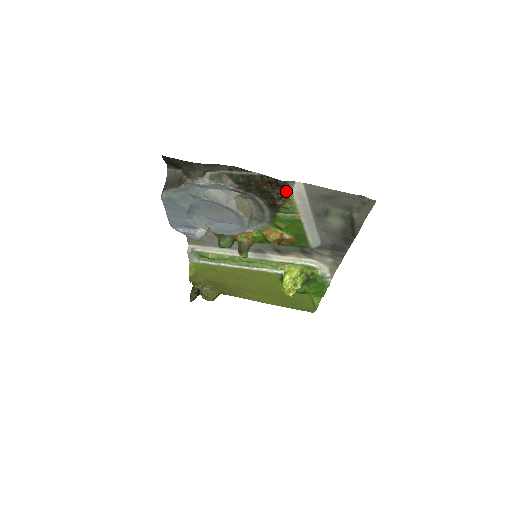
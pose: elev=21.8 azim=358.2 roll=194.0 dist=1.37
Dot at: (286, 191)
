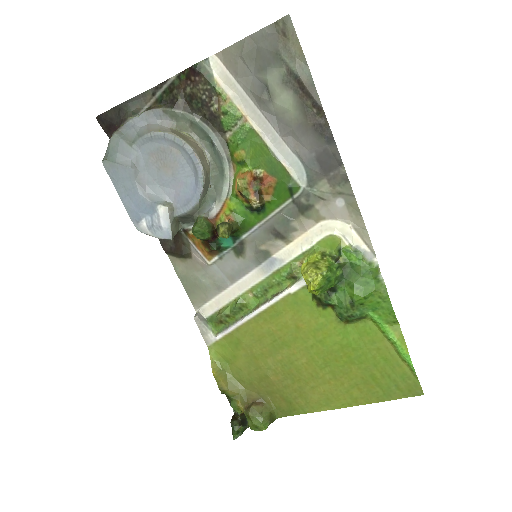
Dot at: (208, 80)
